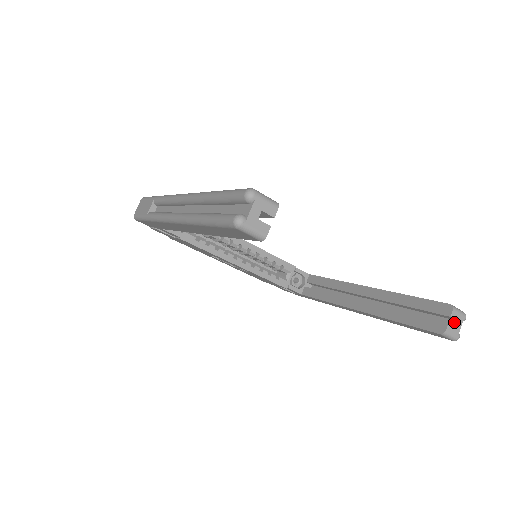
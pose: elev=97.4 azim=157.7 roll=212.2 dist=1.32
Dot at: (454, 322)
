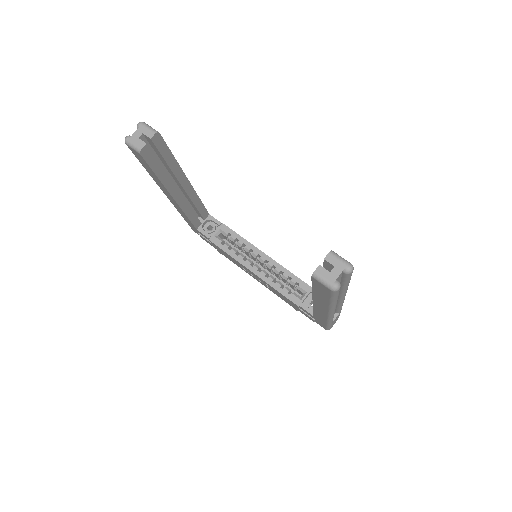
Dot at: (332, 269)
